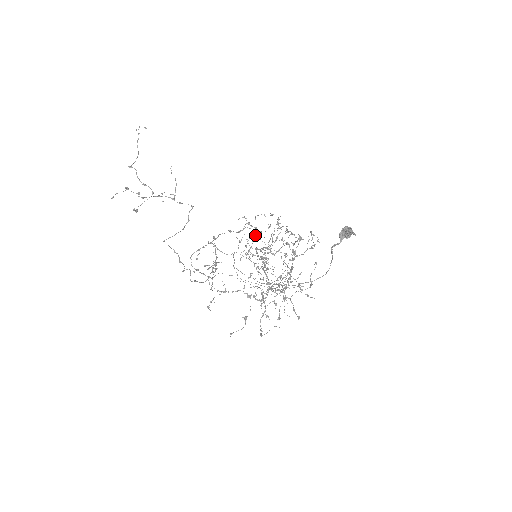
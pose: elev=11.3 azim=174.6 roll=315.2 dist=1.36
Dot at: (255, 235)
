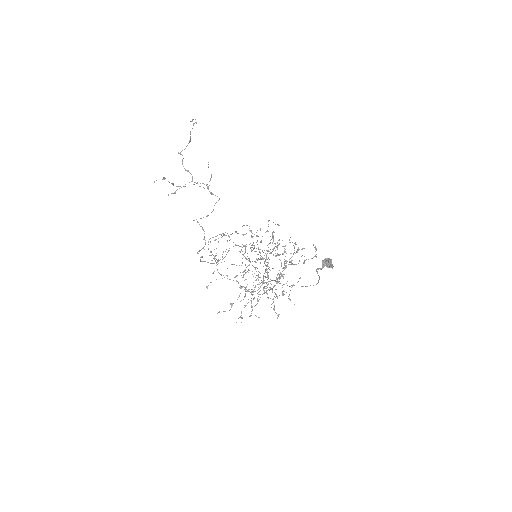
Dot at: (257, 240)
